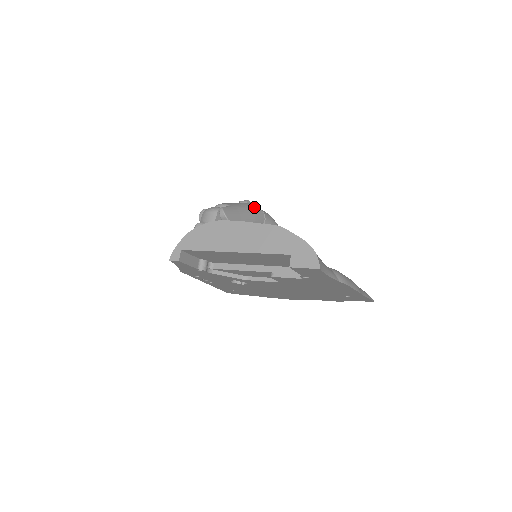
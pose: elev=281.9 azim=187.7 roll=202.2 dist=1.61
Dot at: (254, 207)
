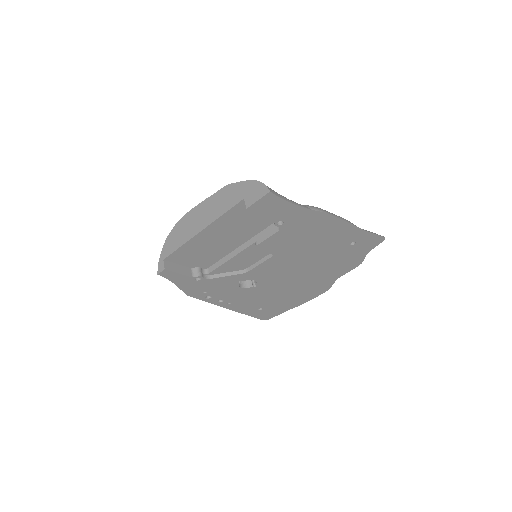
Dot at: occluded
